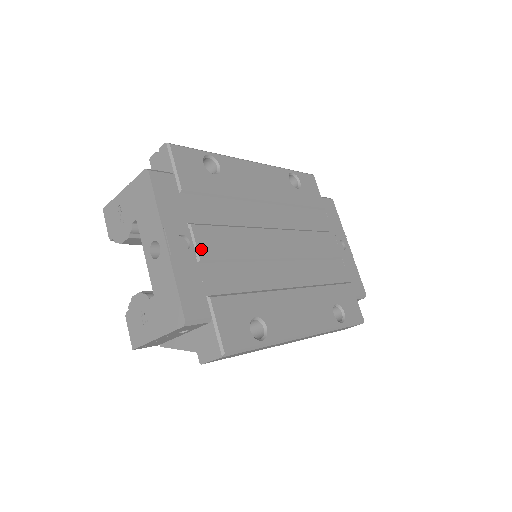
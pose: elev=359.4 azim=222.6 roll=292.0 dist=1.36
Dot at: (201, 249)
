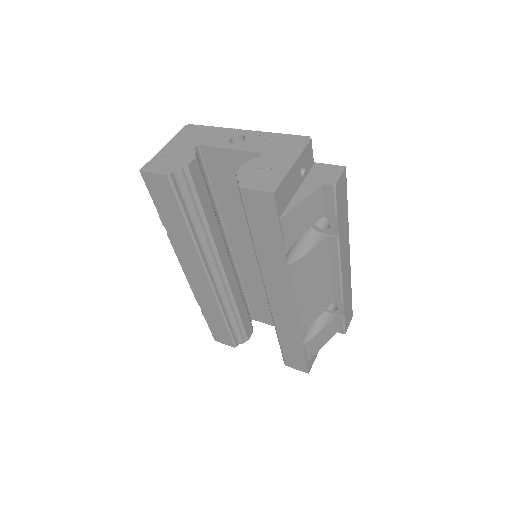
Dot at: occluded
